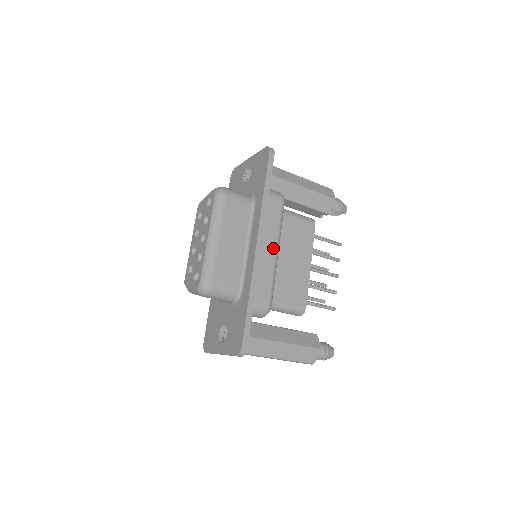
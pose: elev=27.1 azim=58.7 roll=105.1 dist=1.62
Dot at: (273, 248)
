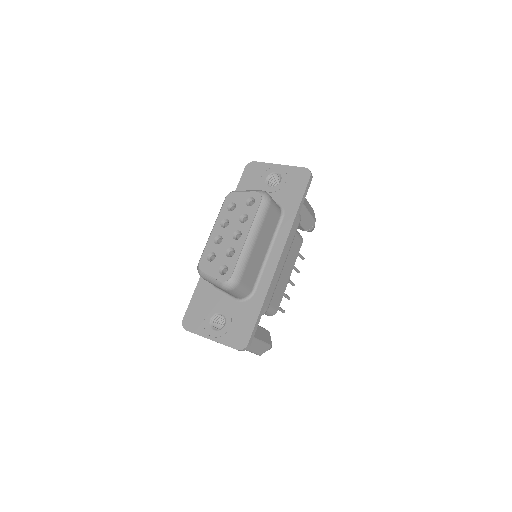
Dot at: (284, 260)
